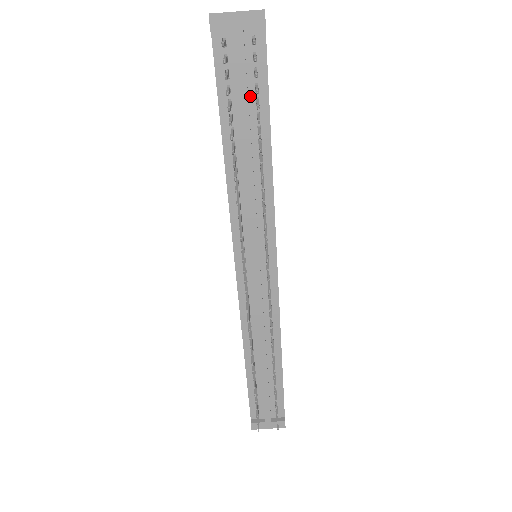
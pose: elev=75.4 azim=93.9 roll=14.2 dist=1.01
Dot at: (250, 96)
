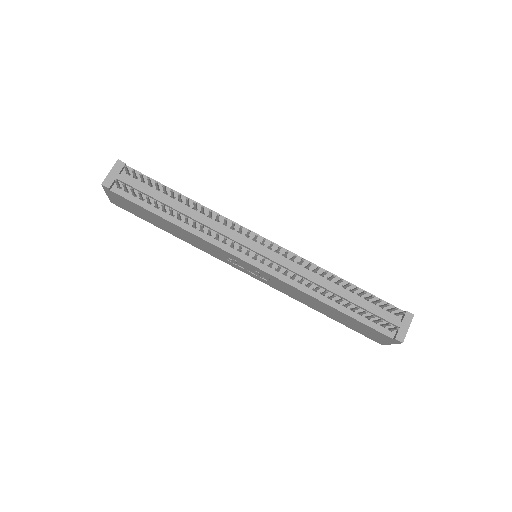
Dot at: (153, 191)
